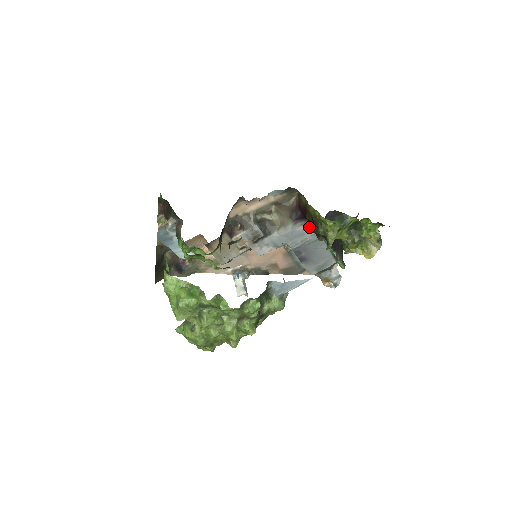
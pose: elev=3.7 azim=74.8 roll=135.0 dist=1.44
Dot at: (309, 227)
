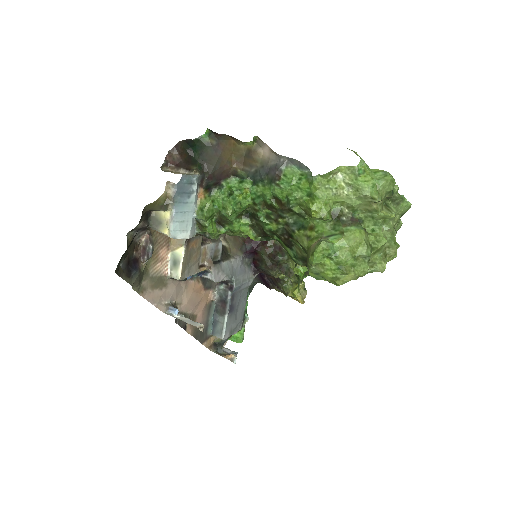
Dot at: (248, 268)
